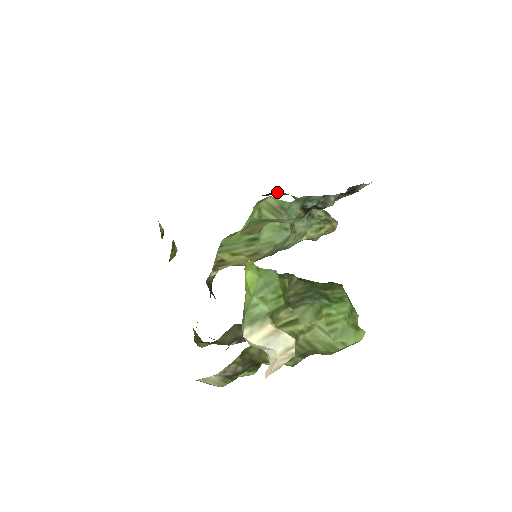
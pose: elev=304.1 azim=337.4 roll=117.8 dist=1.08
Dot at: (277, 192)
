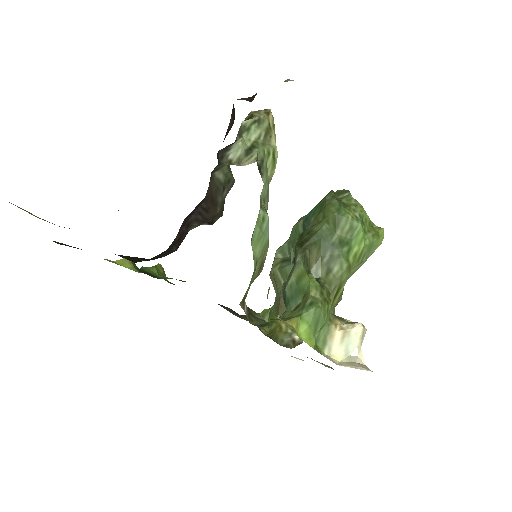
Dot at: (218, 186)
